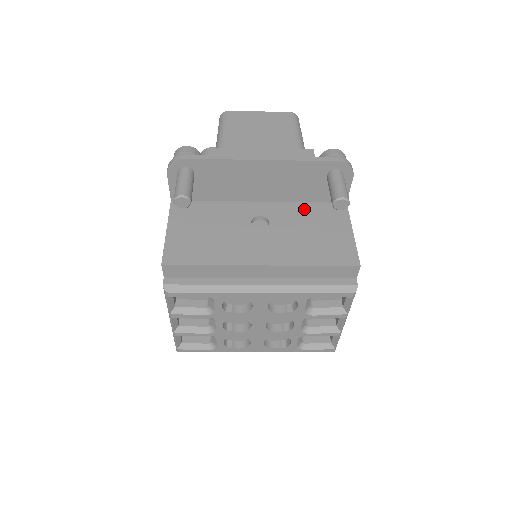
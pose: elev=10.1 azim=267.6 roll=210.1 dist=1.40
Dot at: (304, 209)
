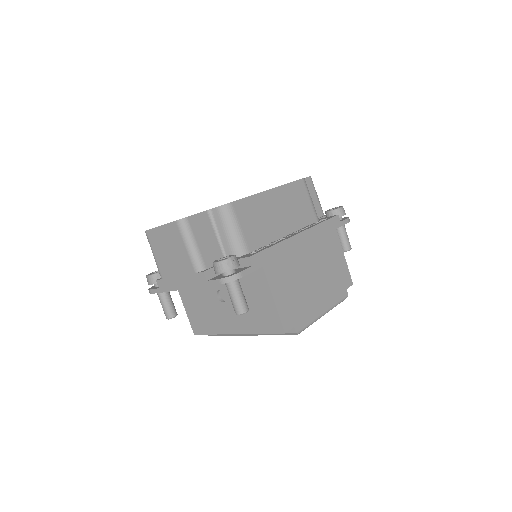
Dot at: (239, 279)
